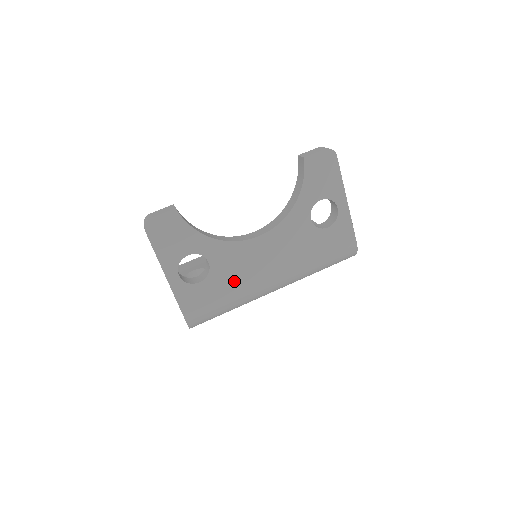
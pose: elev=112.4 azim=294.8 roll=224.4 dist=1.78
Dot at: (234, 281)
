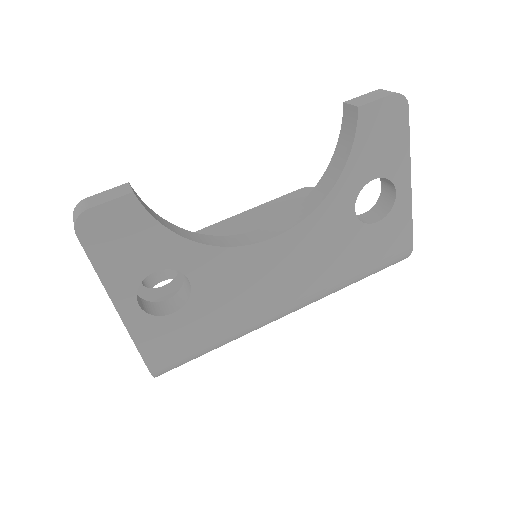
Dot at: (229, 307)
